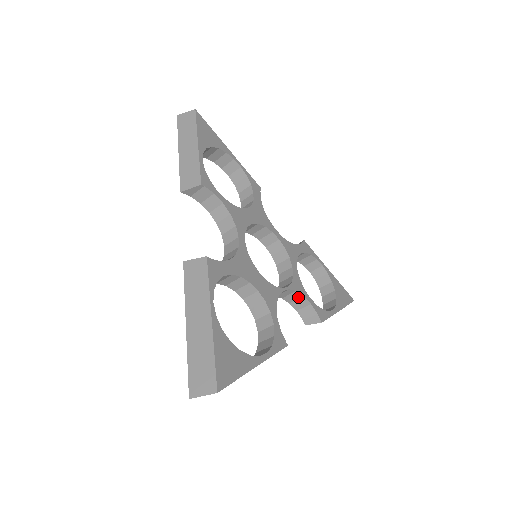
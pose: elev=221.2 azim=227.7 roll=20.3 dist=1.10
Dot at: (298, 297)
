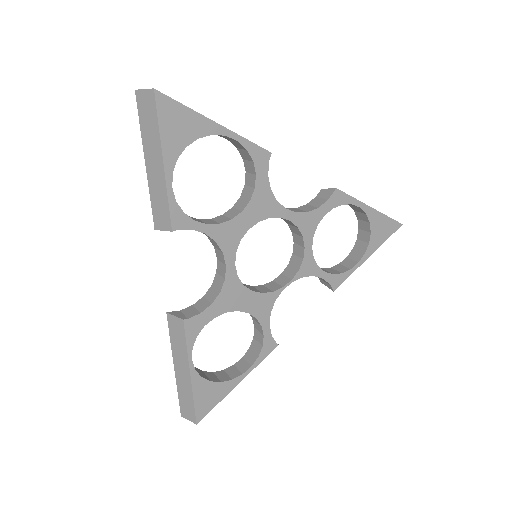
Dot at: (309, 274)
